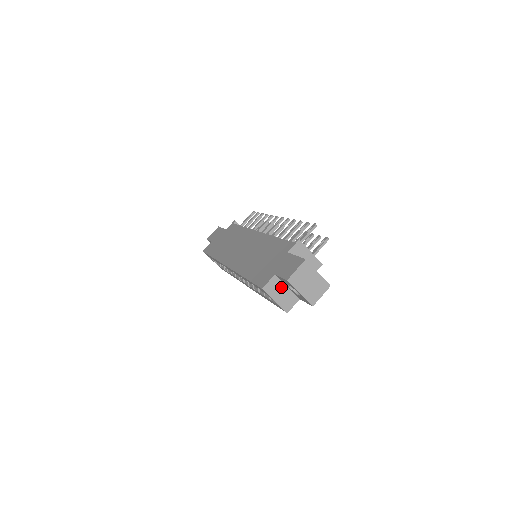
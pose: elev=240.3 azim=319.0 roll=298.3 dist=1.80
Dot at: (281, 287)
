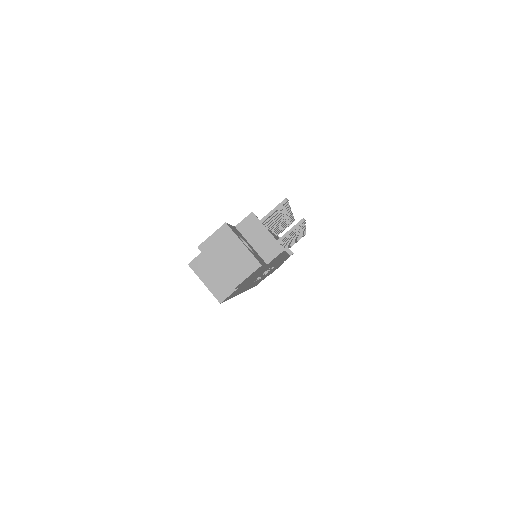
Dot at: occluded
